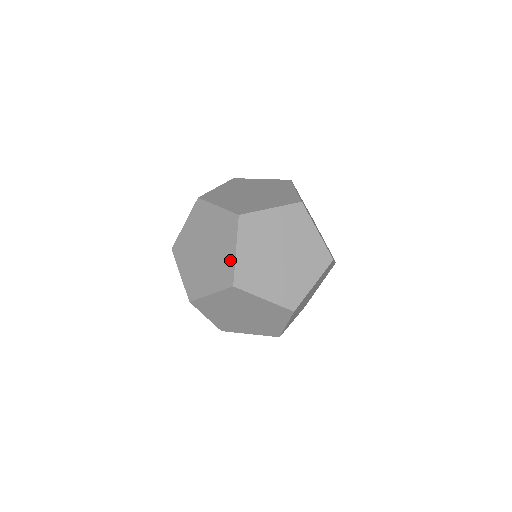
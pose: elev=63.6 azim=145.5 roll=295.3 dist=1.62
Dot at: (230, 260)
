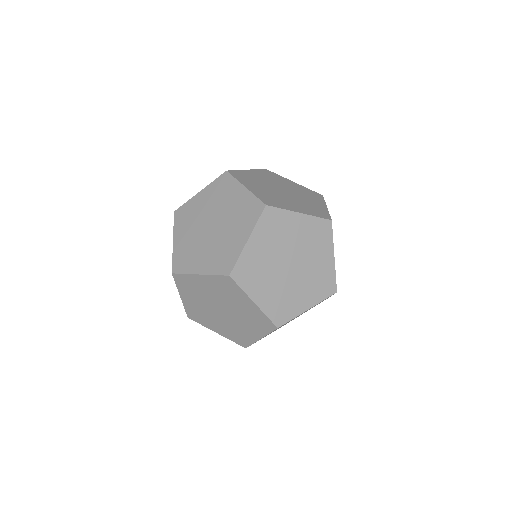
Dot at: (237, 247)
